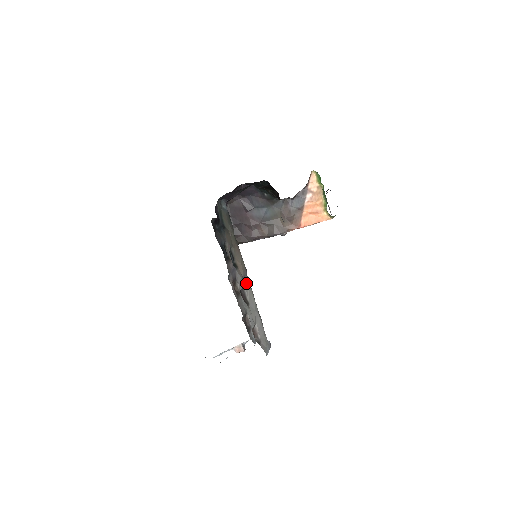
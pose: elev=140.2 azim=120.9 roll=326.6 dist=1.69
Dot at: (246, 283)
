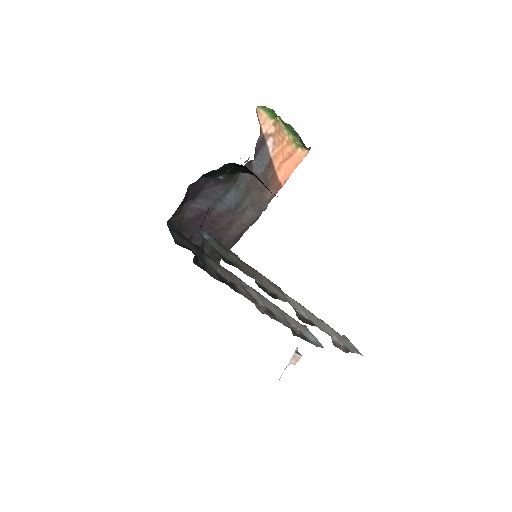
Dot at: (290, 302)
